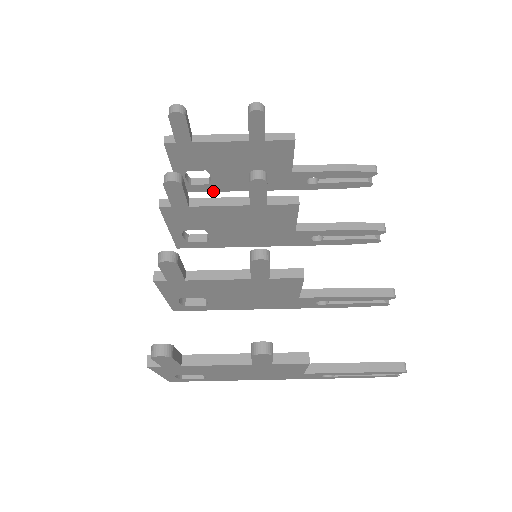
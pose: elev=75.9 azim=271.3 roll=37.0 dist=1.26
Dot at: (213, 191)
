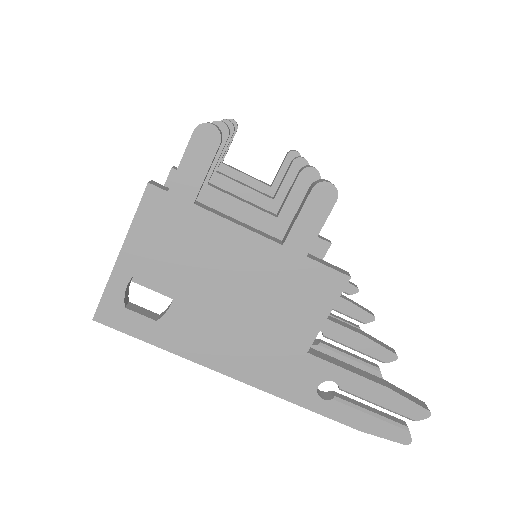
Dot at: occluded
